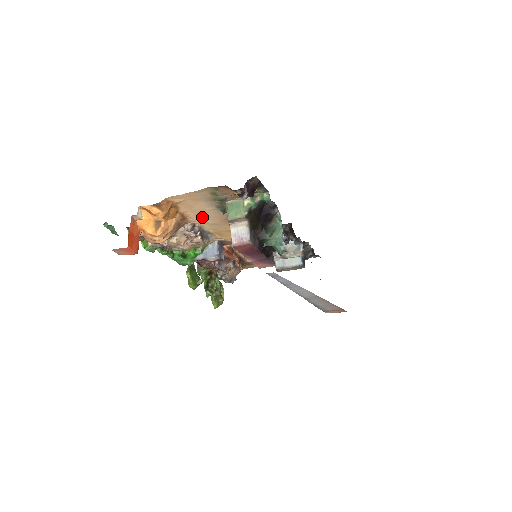
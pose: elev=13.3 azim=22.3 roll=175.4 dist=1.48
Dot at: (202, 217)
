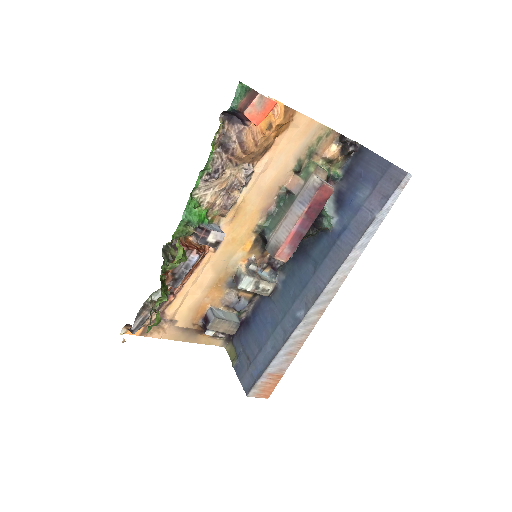
Dot at: (270, 167)
